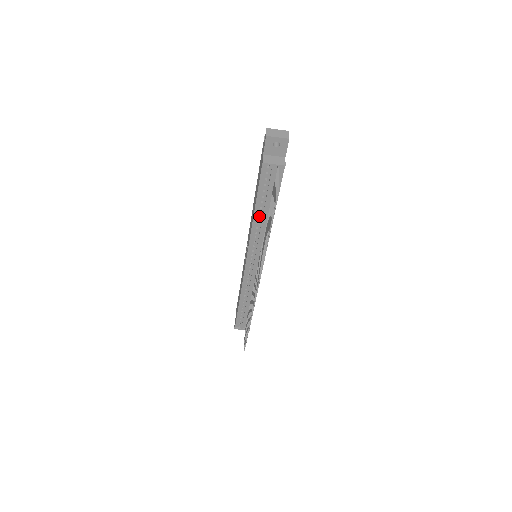
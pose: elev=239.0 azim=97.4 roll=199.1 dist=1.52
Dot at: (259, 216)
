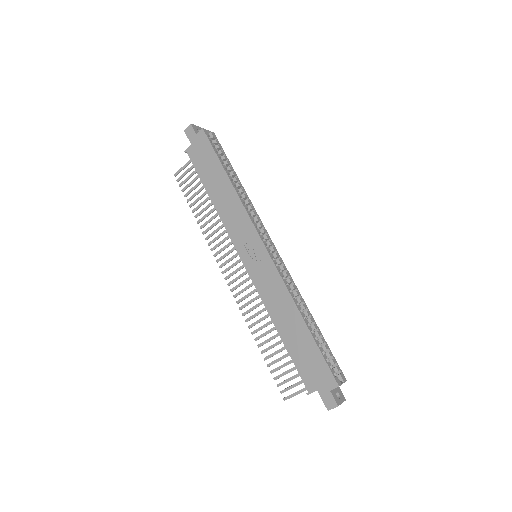
Dot at: (279, 328)
